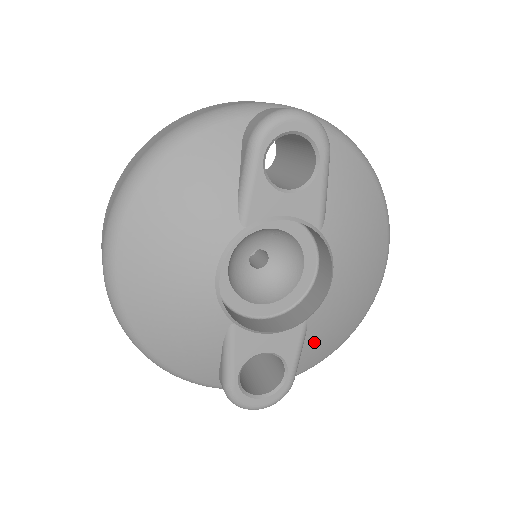
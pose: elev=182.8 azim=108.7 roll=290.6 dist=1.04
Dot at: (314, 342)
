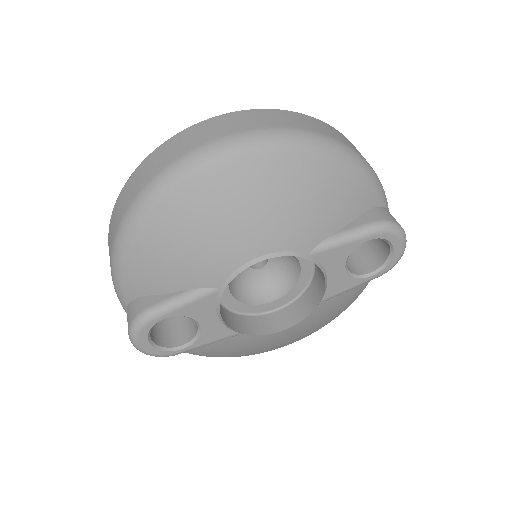
Dot at: (215, 345)
